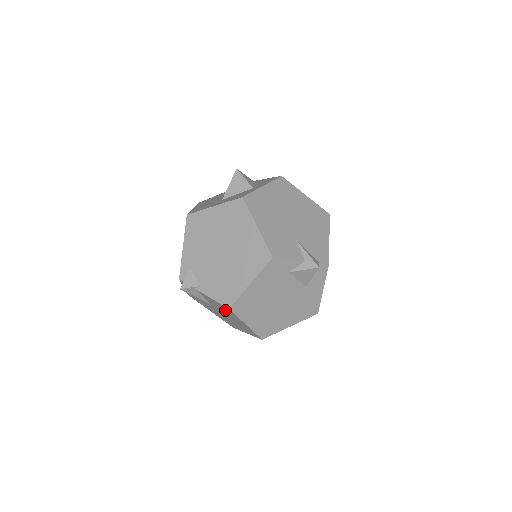
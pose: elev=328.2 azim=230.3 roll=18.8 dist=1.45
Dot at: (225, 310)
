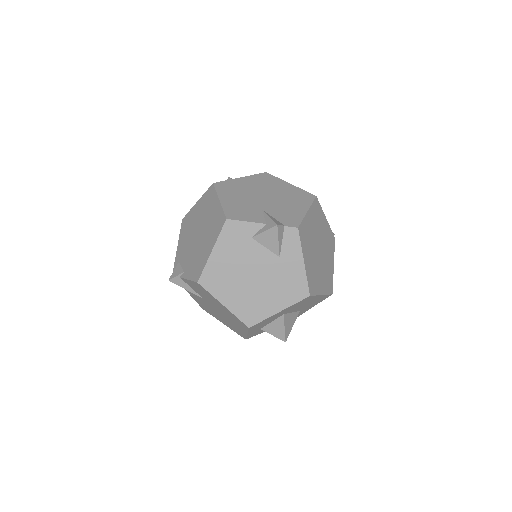
Dot at: (205, 293)
